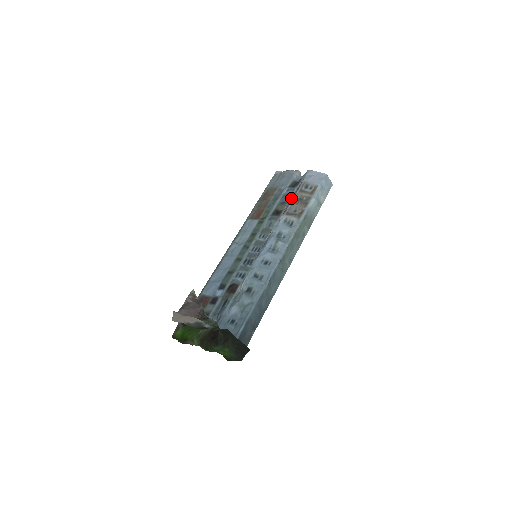
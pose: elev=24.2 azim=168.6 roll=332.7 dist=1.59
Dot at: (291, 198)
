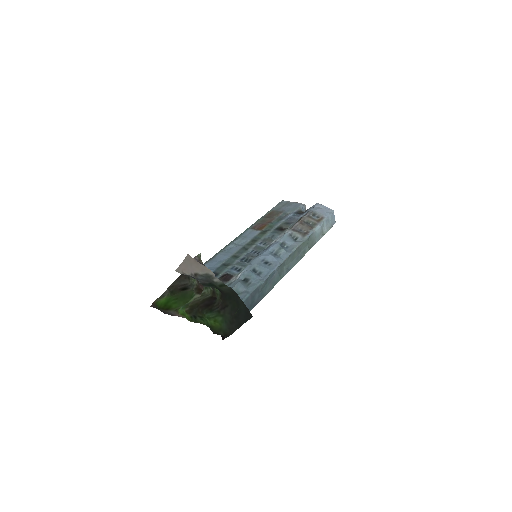
Dot at: (297, 221)
